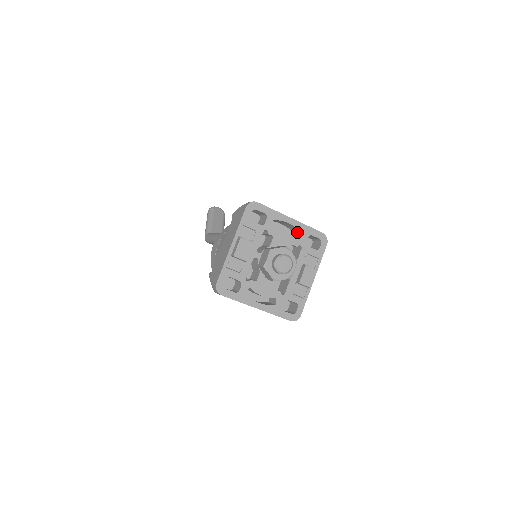
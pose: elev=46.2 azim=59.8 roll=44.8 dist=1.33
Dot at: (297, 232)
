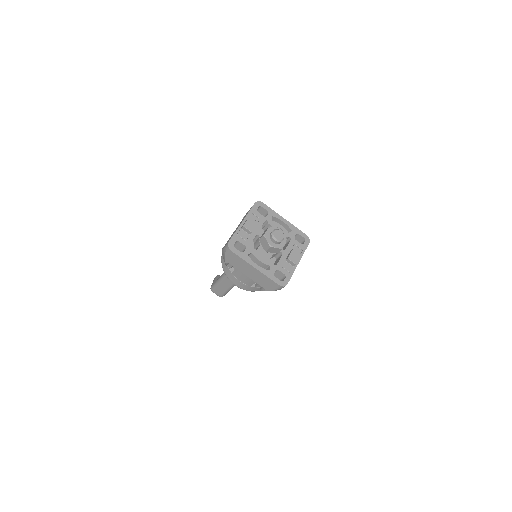
Dot at: (288, 232)
